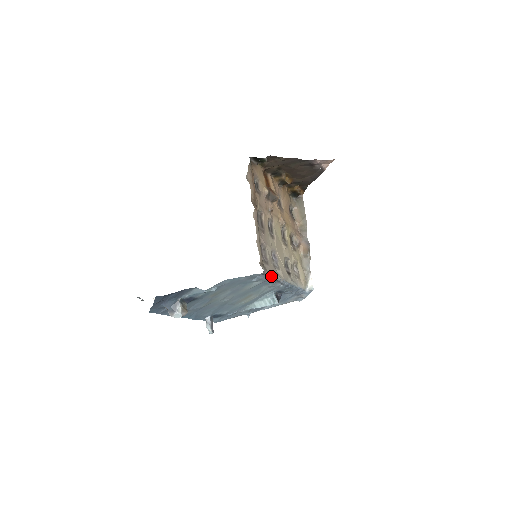
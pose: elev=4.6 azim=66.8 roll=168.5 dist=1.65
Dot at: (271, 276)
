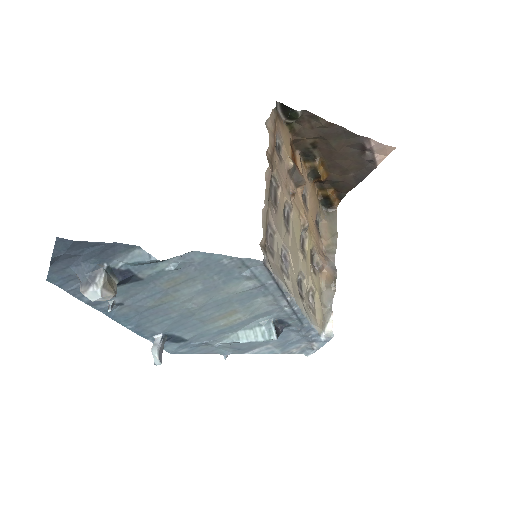
Dot at: (275, 277)
